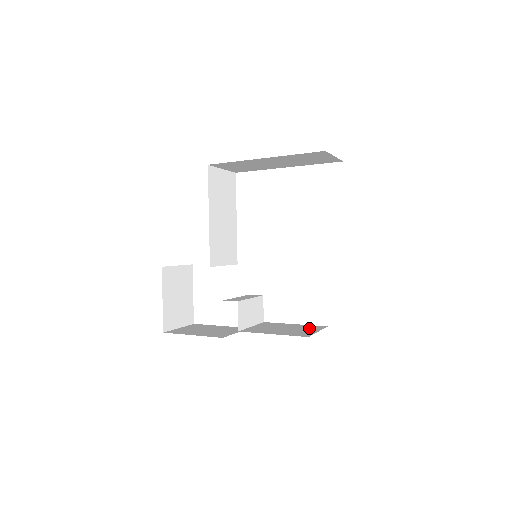
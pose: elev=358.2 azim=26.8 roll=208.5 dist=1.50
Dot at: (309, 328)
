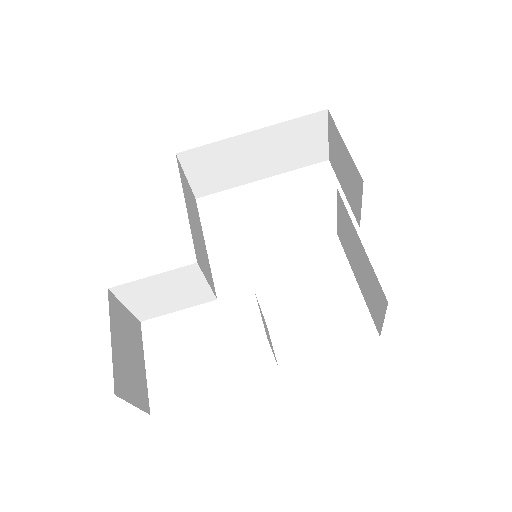
Dot at: occluded
